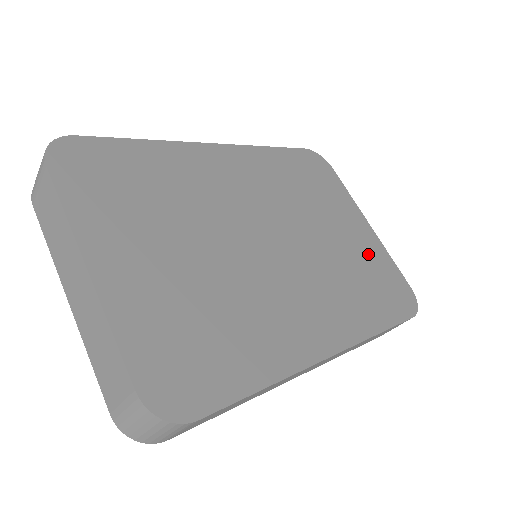
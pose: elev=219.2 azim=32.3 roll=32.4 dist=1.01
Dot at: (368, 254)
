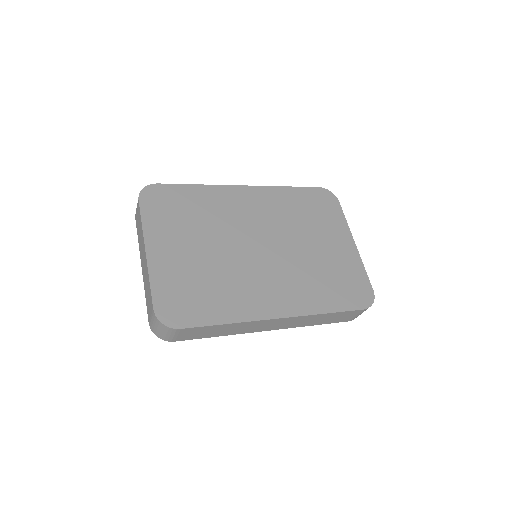
Dot at: (342, 263)
